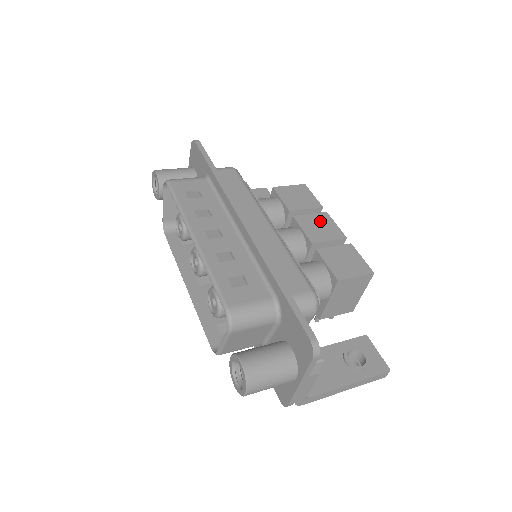
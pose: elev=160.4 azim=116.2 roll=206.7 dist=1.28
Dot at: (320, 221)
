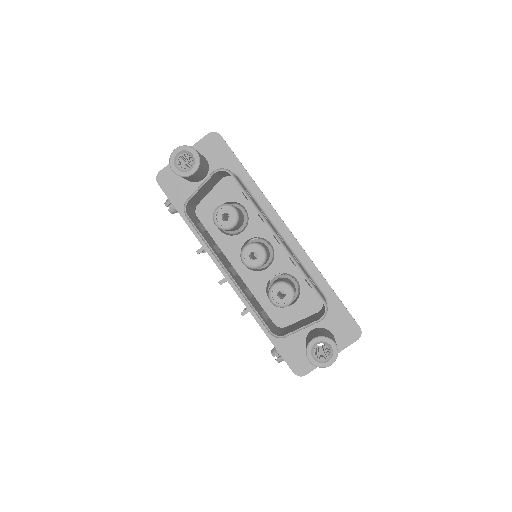
Dot at: occluded
